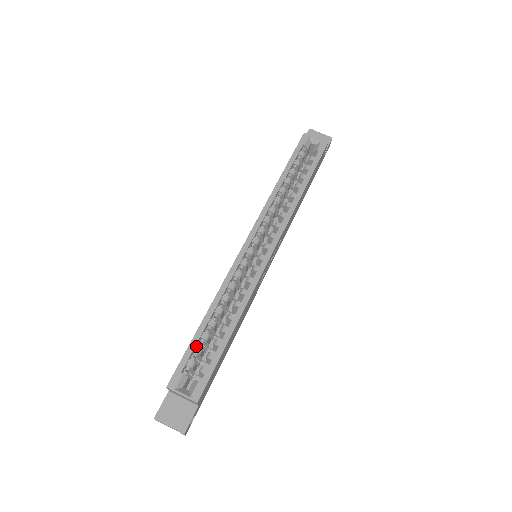
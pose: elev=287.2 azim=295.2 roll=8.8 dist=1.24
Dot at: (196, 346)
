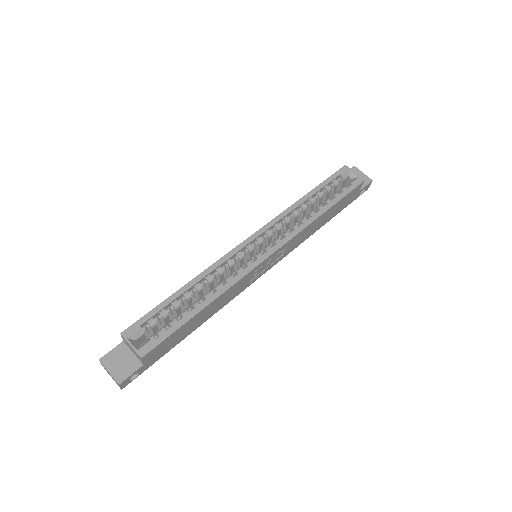
Dot at: (164, 309)
